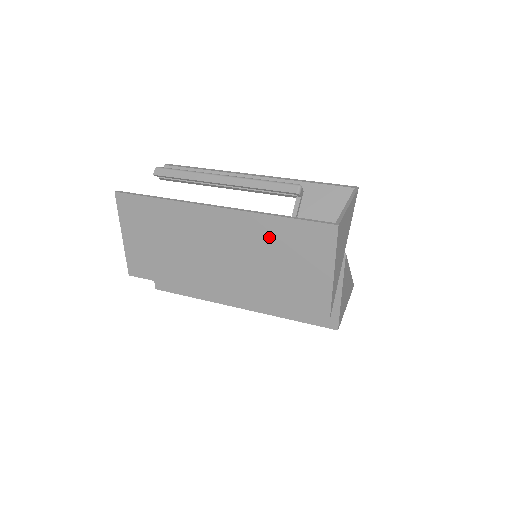
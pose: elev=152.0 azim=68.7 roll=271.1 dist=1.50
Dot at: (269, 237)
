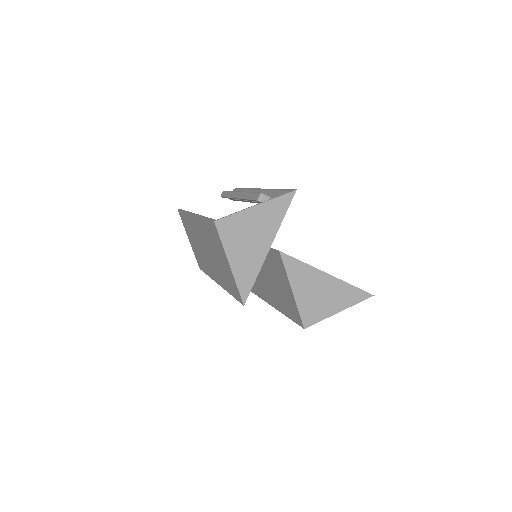
Dot at: (207, 235)
